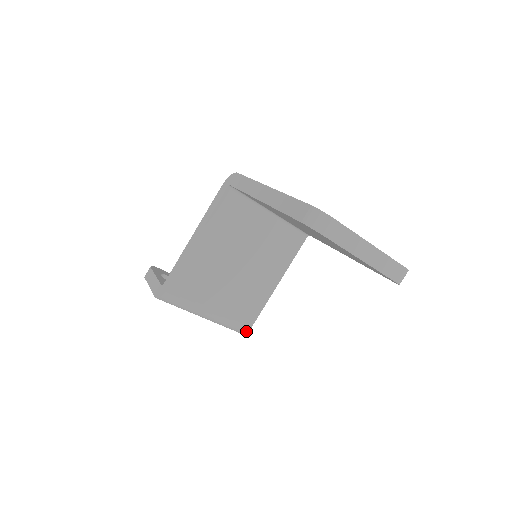
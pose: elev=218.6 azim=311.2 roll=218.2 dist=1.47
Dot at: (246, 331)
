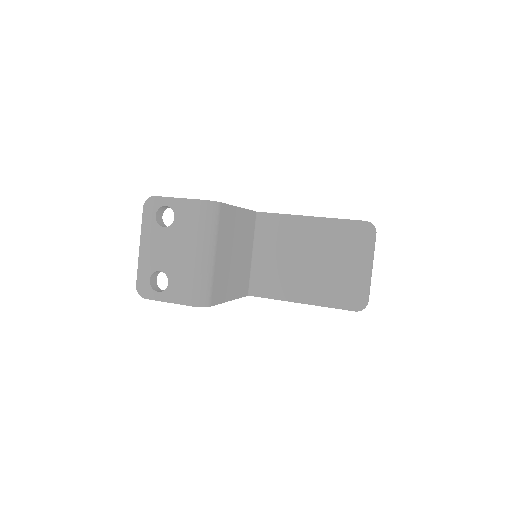
Dot at: (205, 305)
